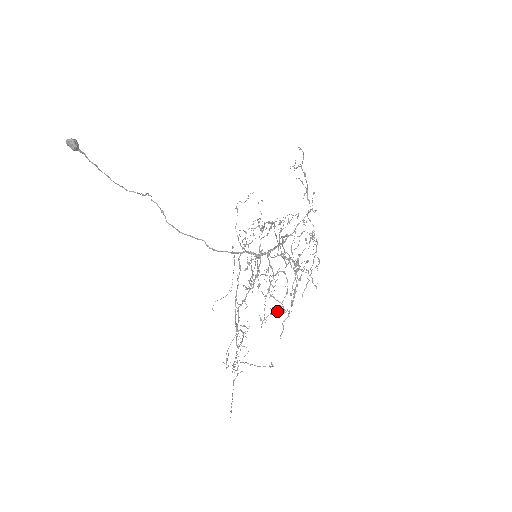
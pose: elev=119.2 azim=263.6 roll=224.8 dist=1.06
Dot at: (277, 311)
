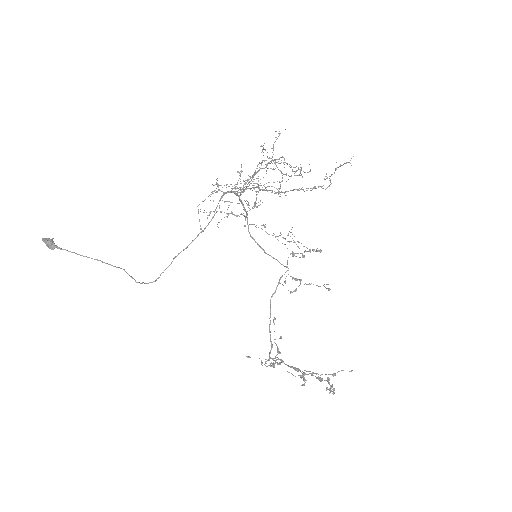
Dot at: occluded
